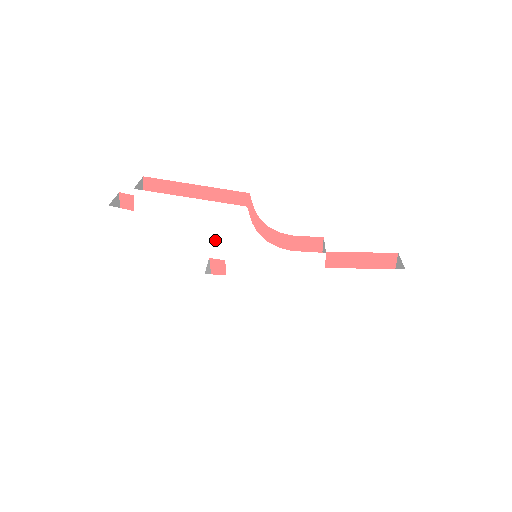
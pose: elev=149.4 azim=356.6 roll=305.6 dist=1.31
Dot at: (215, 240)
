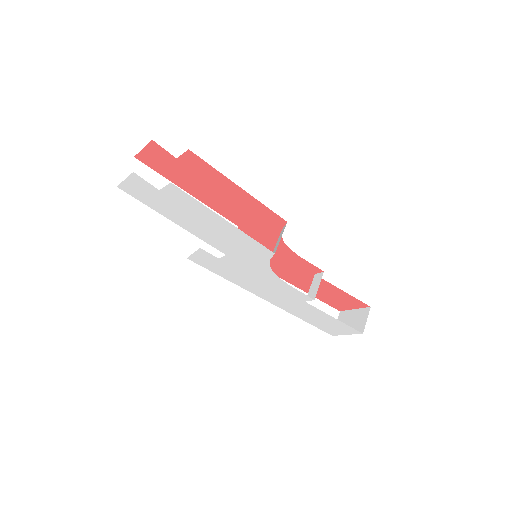
Dot at: (227, 245)
